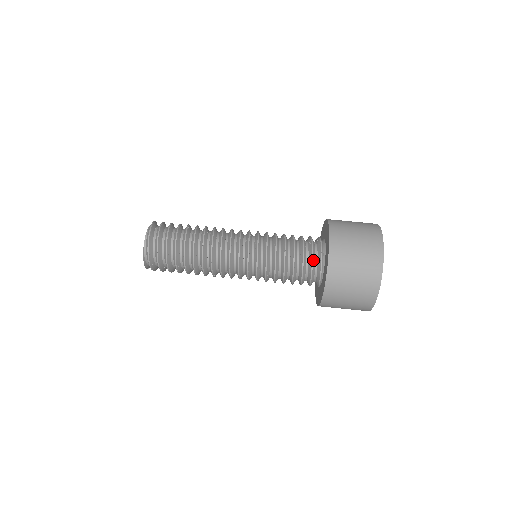
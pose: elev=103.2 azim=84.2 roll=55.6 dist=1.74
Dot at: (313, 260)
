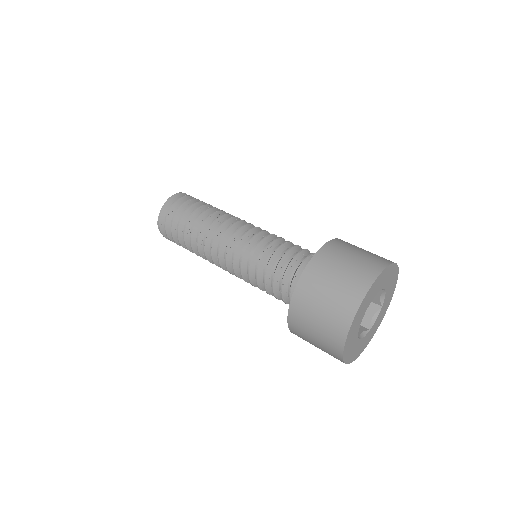
Dot at: (294, 280)
